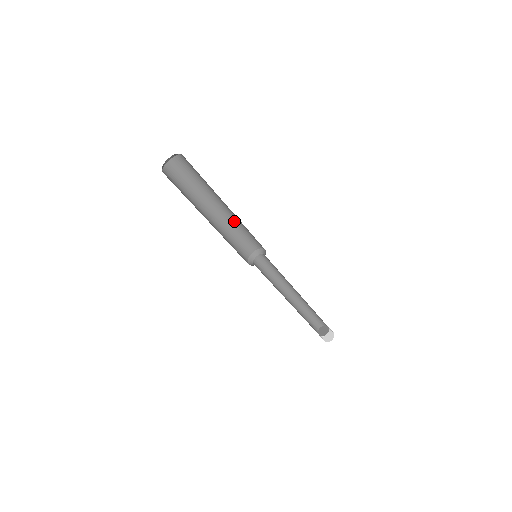
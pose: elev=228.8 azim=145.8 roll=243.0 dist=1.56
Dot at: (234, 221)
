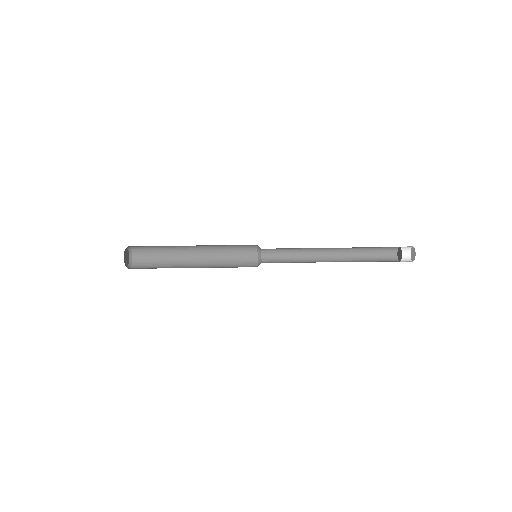
Dot at: (214, 245)
